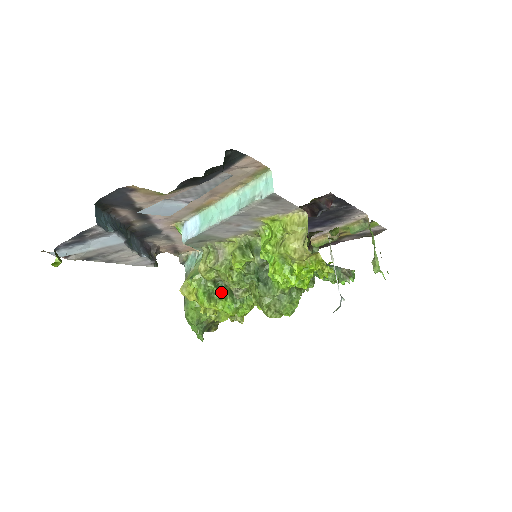
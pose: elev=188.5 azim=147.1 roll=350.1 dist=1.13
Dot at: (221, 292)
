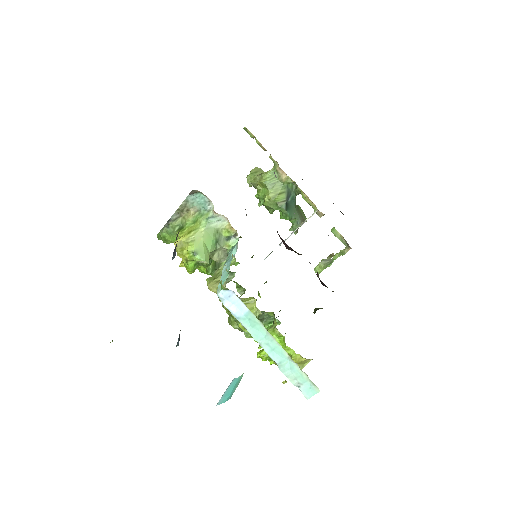
Dot at: (208, 265)
